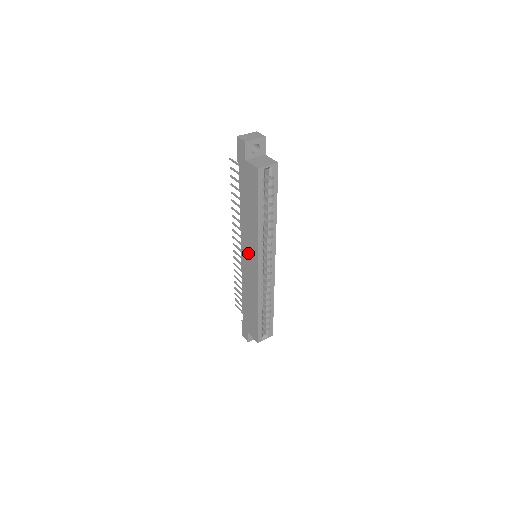
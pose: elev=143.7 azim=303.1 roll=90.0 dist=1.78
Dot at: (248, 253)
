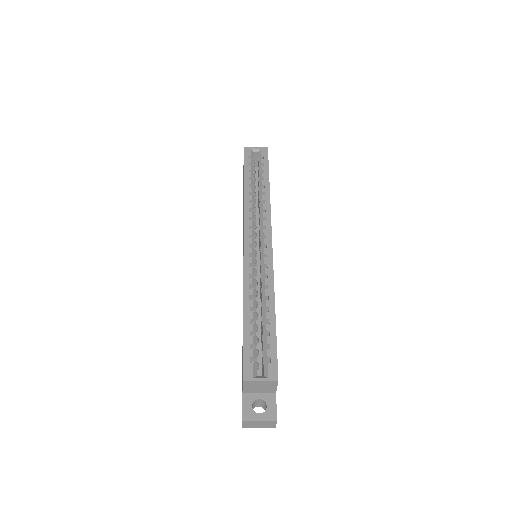
Dot at: occluded
